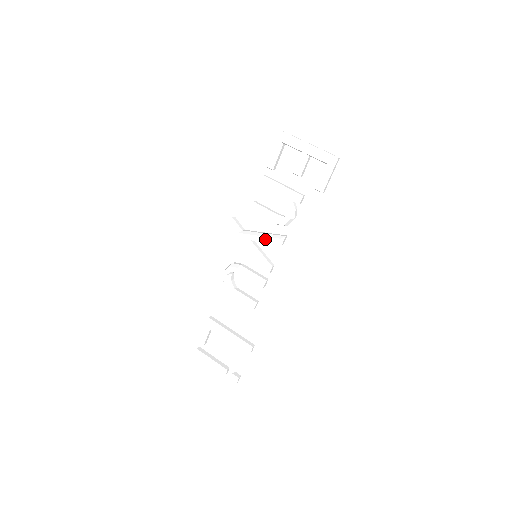
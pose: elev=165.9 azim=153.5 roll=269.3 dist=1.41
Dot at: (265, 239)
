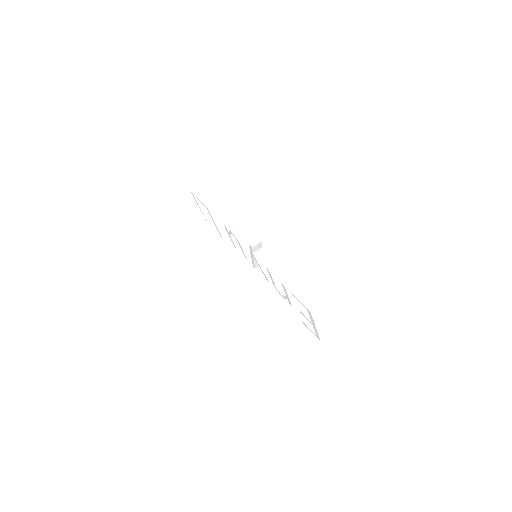
Dot at: (263, 273)
